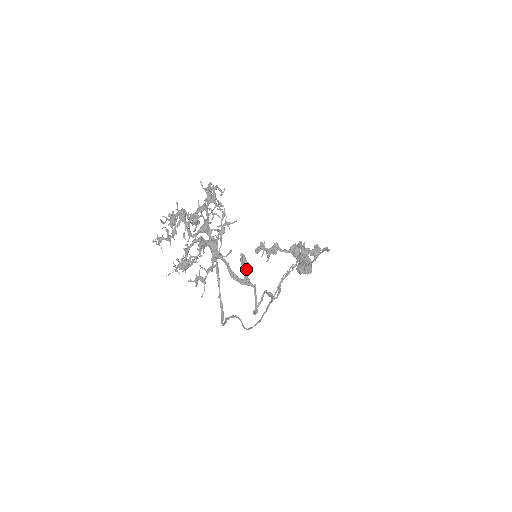
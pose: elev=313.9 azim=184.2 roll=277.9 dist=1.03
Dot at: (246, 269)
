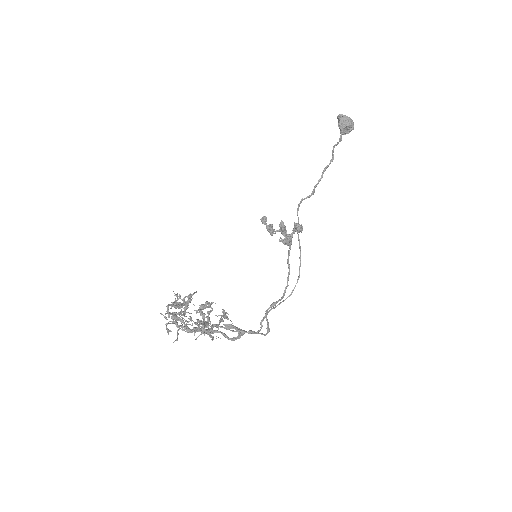
Dot at: (235, 329)
